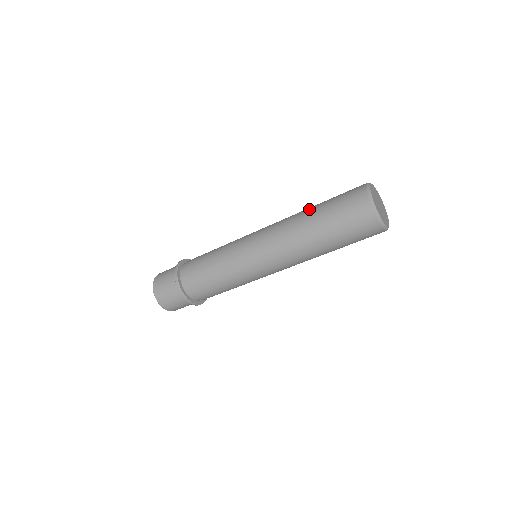
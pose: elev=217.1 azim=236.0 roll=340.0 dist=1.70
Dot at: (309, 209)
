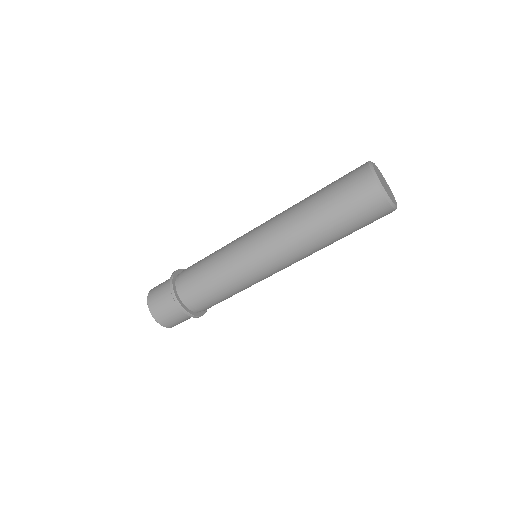
Dot at: (309, 197)
